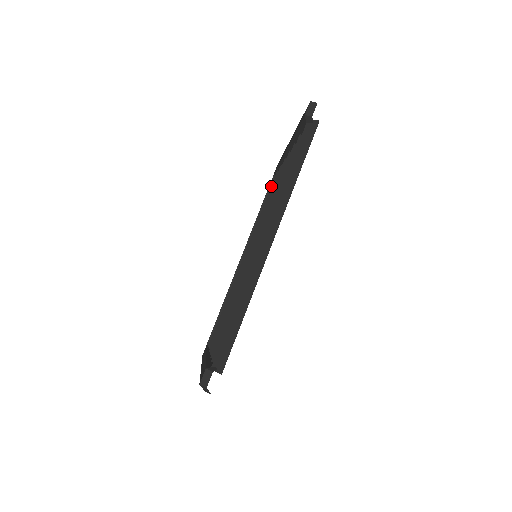
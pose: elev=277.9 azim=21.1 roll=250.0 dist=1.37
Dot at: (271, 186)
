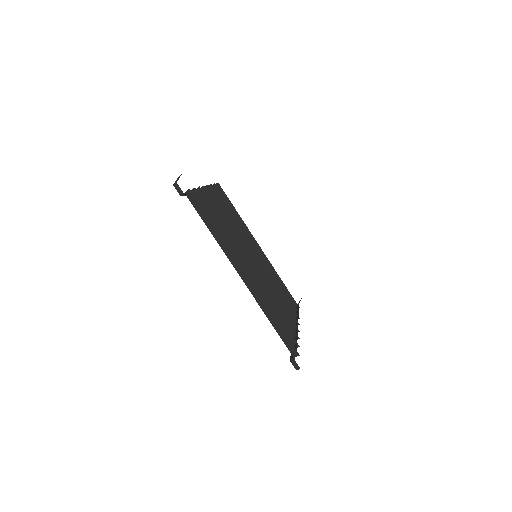
Dot at: occluded
